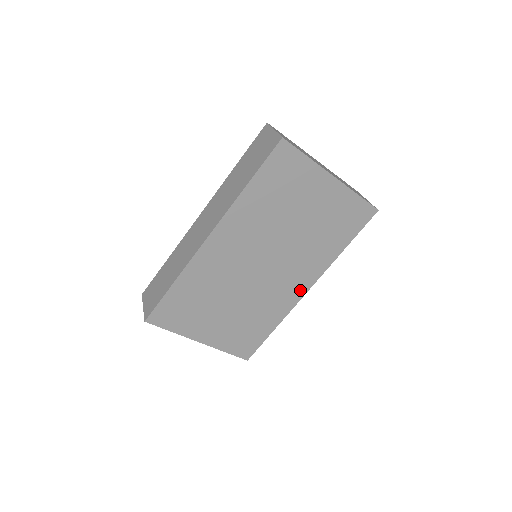
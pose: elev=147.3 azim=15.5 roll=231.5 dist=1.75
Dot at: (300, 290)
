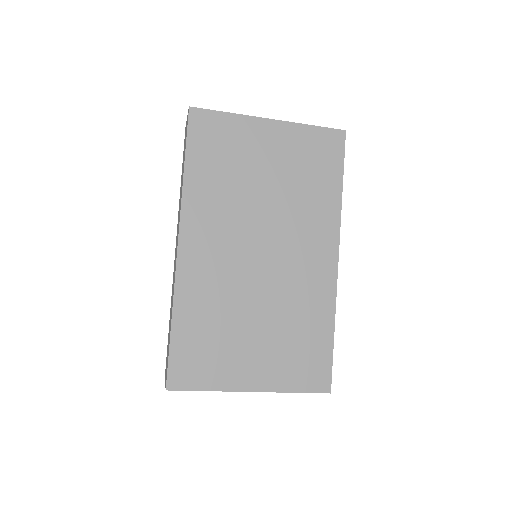
Dot at: (328, 264)
